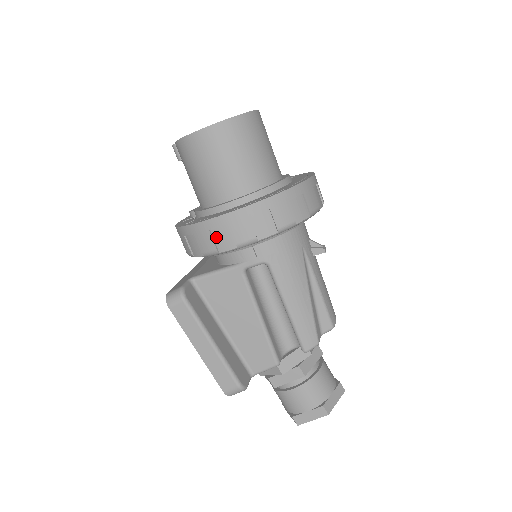
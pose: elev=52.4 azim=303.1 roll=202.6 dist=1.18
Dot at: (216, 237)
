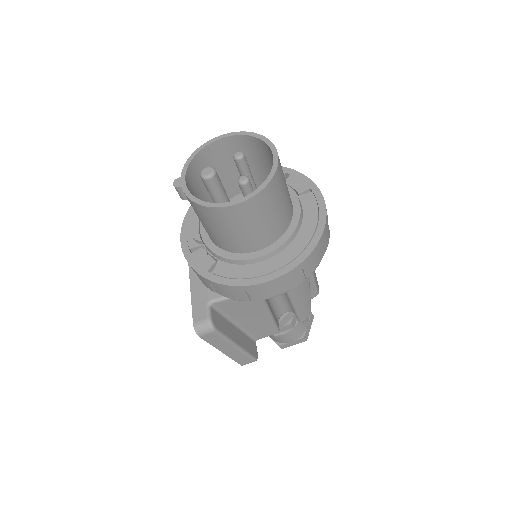
Dot at: (251, 293)
